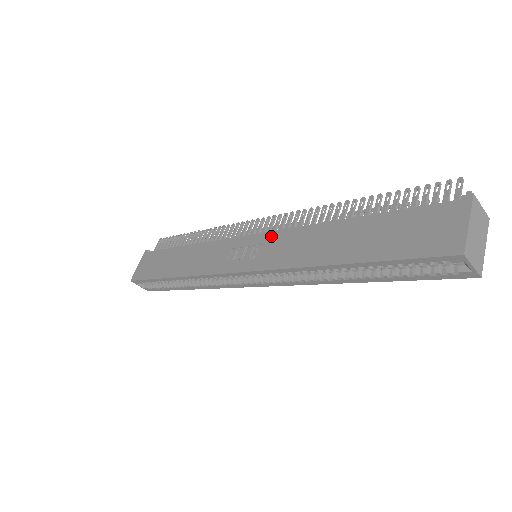
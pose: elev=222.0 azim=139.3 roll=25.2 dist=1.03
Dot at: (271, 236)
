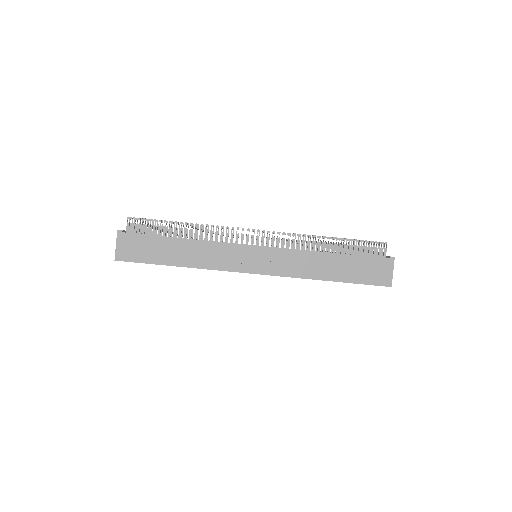
Dot at: (277, 251)
